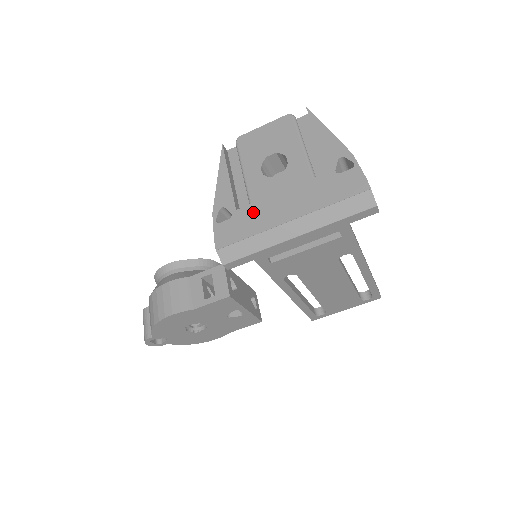
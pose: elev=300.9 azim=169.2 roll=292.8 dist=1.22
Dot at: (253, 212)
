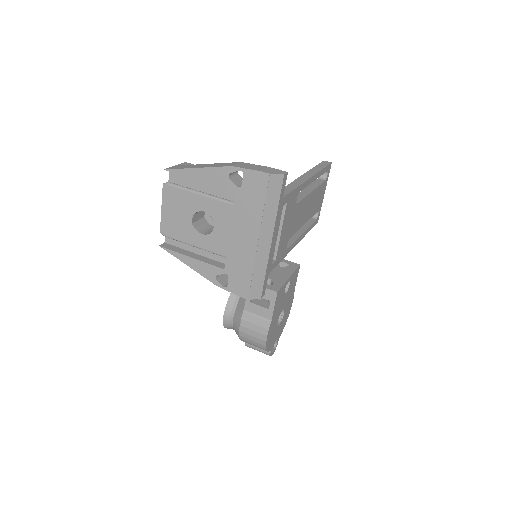
Dot at: (234, 260)
